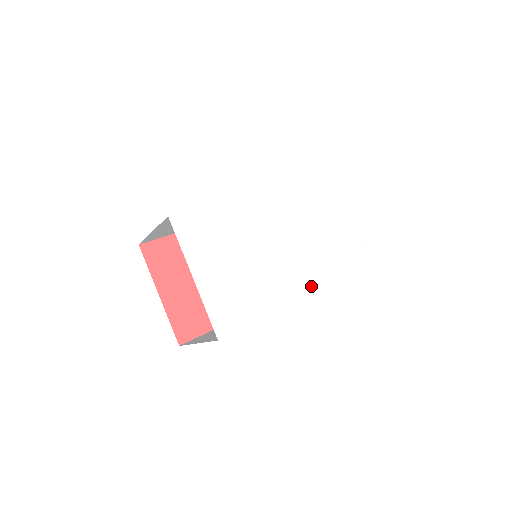
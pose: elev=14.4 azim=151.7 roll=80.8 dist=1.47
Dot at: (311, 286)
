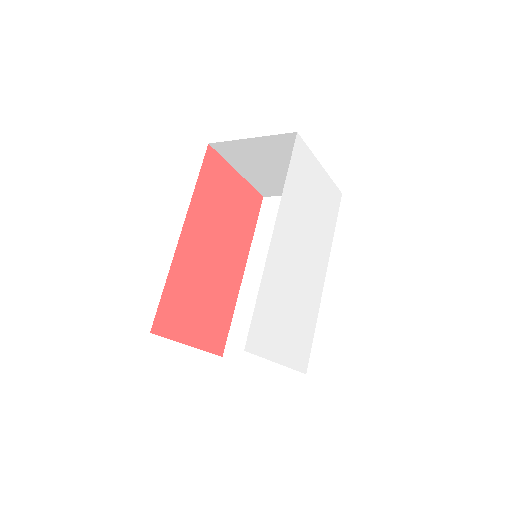
Dot at: (325, 262)
